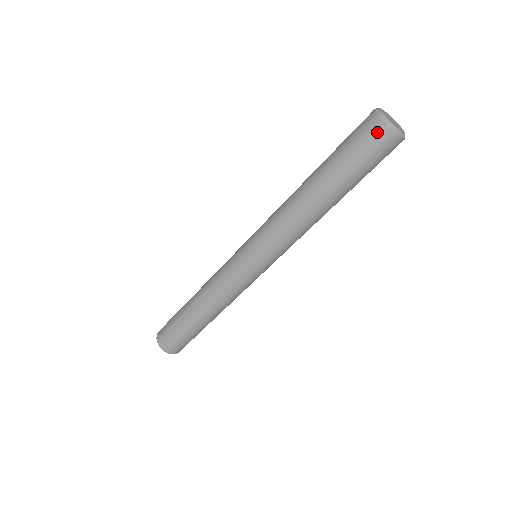
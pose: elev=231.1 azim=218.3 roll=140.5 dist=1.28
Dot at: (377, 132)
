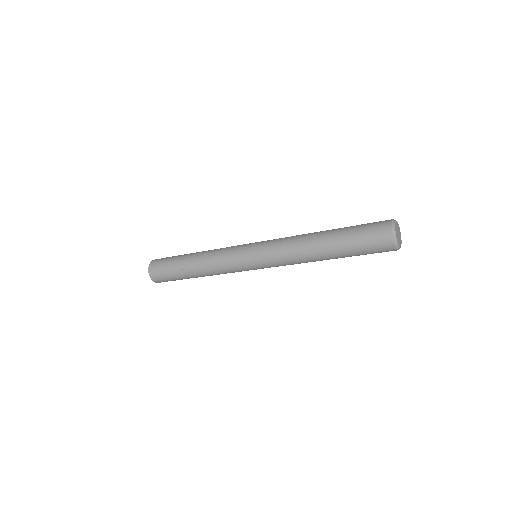
Dot at: (385, 240)
